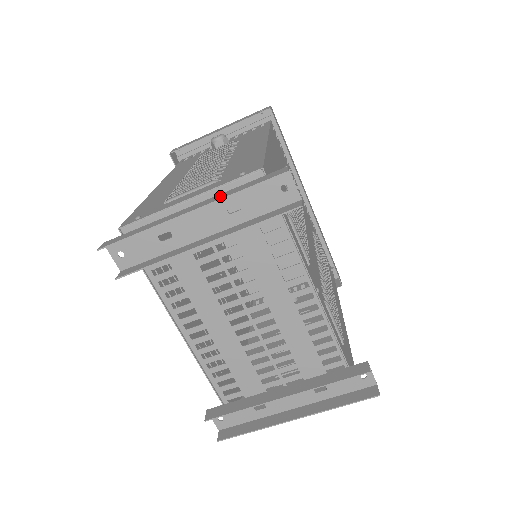
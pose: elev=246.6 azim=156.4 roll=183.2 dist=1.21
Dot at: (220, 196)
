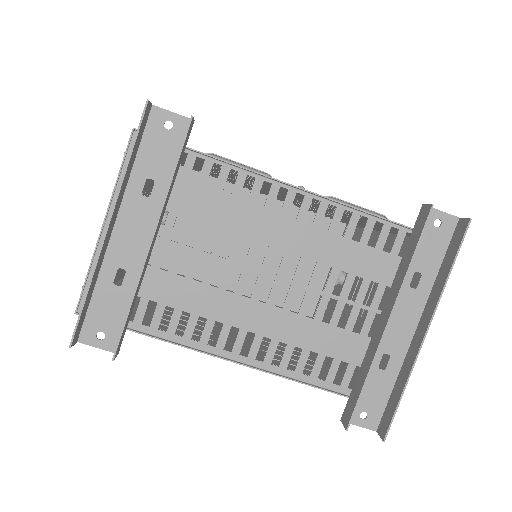
Dot at: (121, 186)
